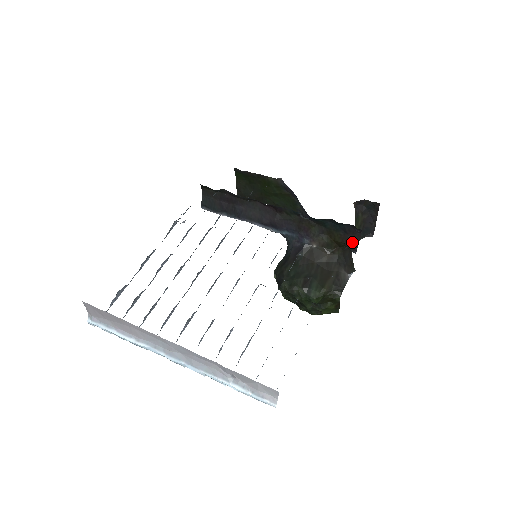
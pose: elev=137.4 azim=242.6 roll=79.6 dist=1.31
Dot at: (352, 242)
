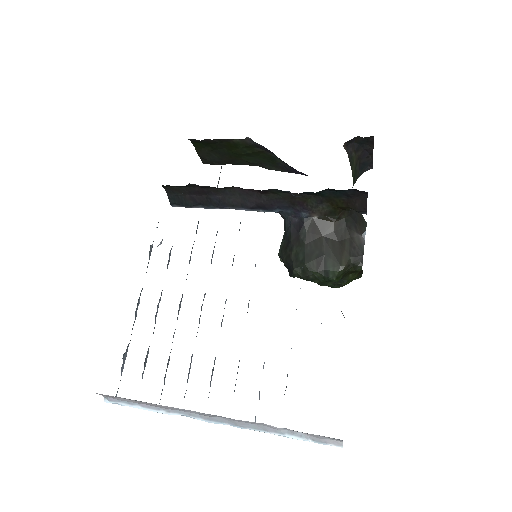
Dot at: (359, 204)
